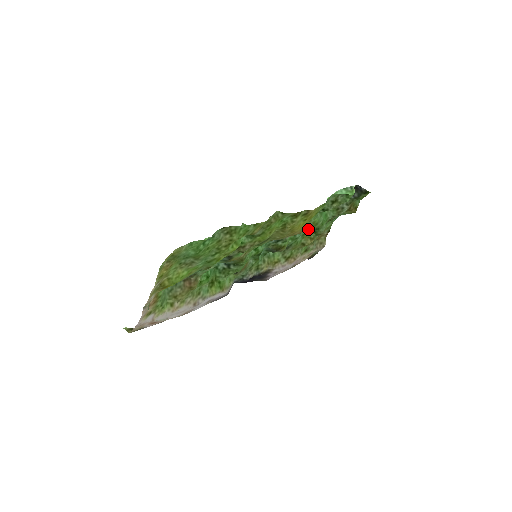
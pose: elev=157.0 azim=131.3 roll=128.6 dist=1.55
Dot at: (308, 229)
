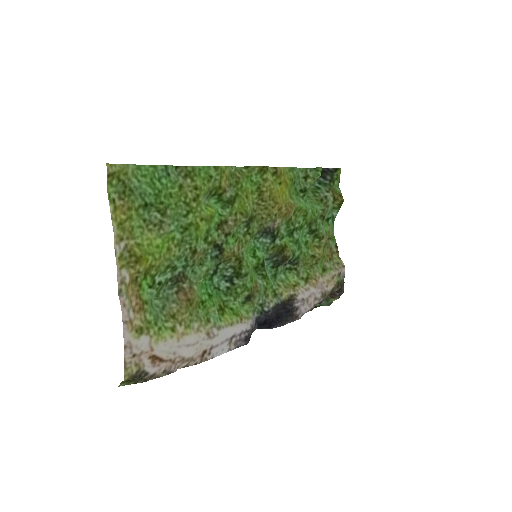
Dot at: (302, 223)
